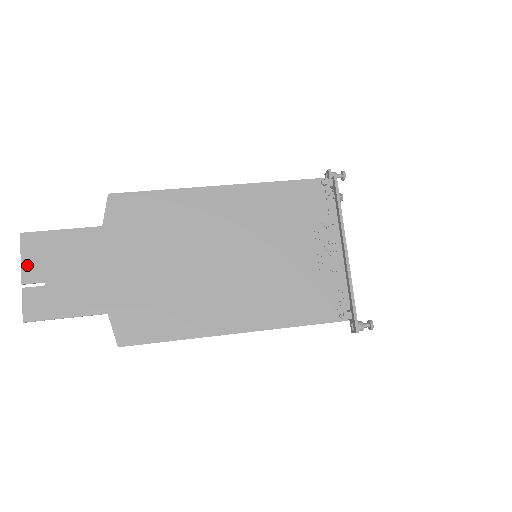
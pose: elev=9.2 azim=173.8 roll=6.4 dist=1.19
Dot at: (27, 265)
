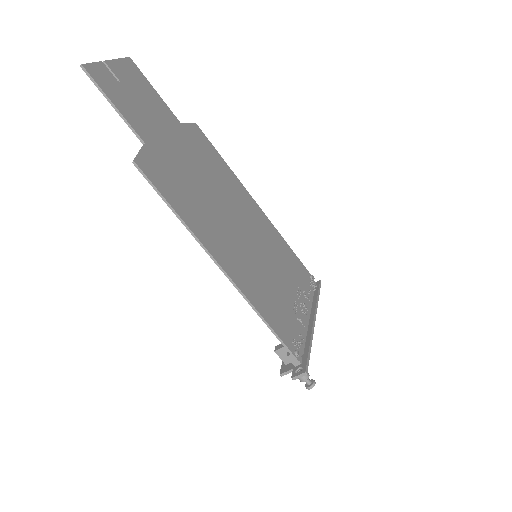
Dot at: (118, 64)
